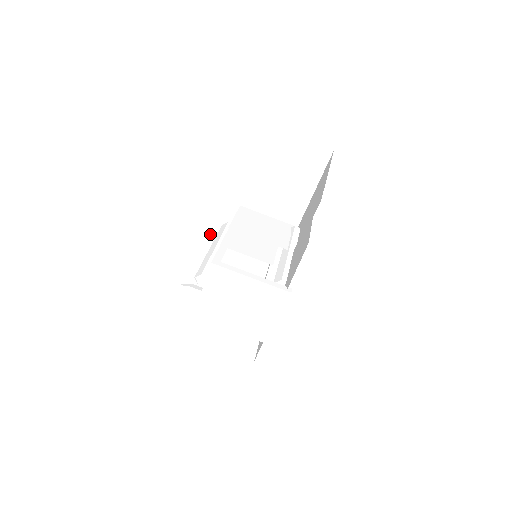
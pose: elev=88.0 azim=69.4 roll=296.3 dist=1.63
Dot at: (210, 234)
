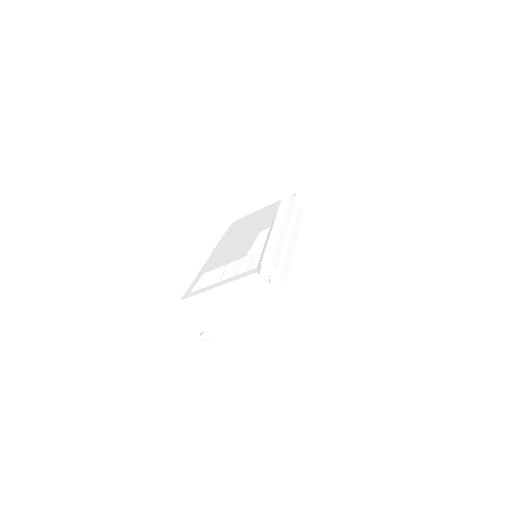
Dot at: occluded
